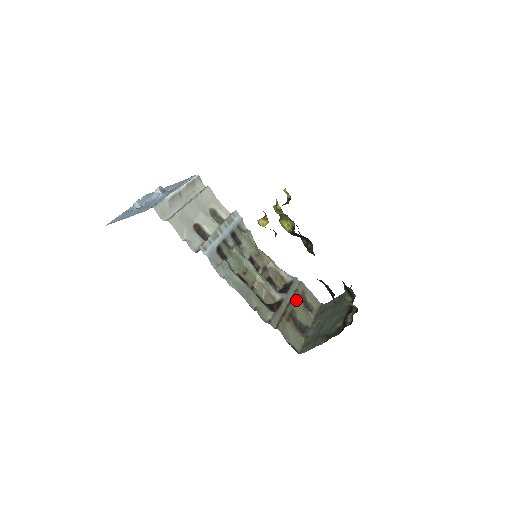
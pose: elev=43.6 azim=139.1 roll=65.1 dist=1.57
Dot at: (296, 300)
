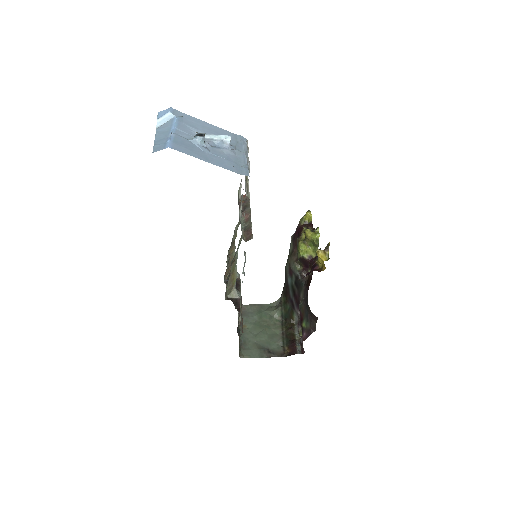
Dot at: occluded
